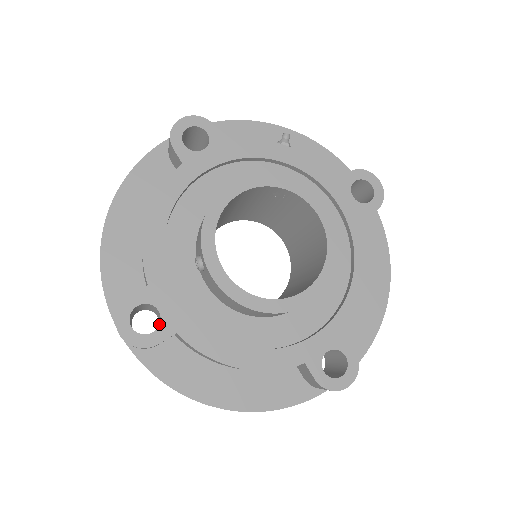
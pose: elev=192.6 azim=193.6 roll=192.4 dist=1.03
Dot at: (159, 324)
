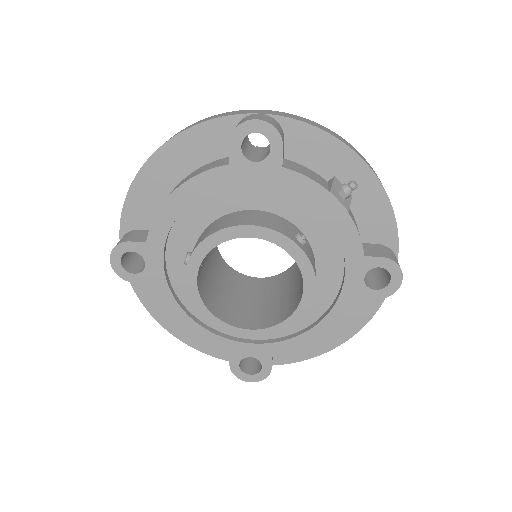
Dot at: (141, 271)
